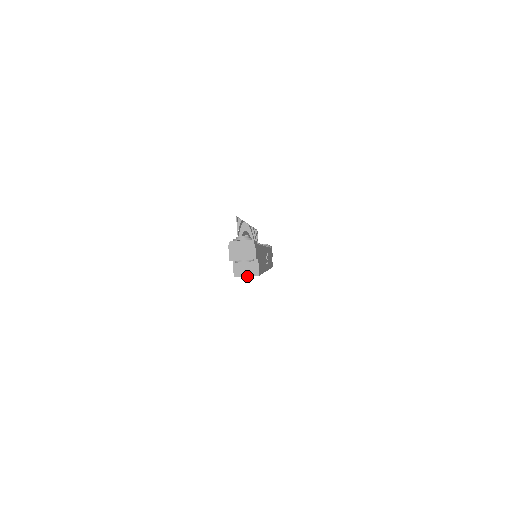
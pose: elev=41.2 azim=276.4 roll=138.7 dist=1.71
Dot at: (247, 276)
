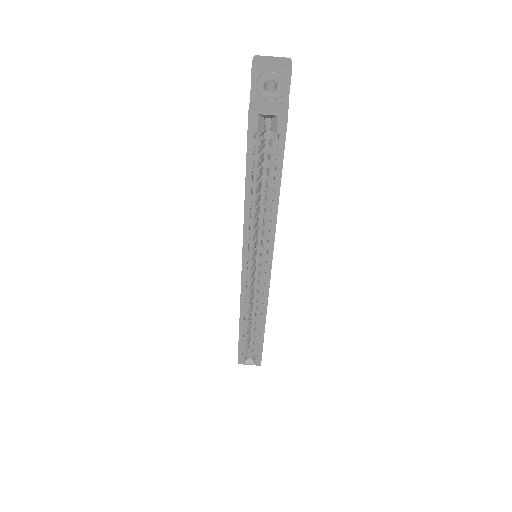
Dot at: (269, 112)
